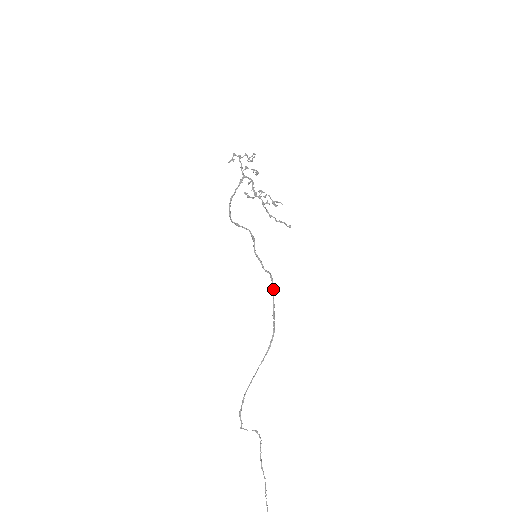
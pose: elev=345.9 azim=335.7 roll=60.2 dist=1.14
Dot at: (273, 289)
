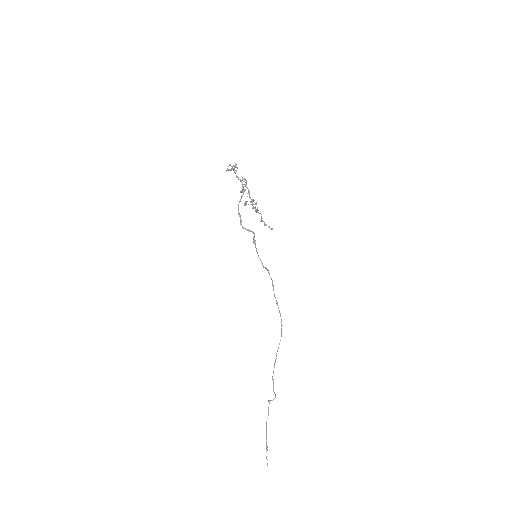
Dot at: occluded
